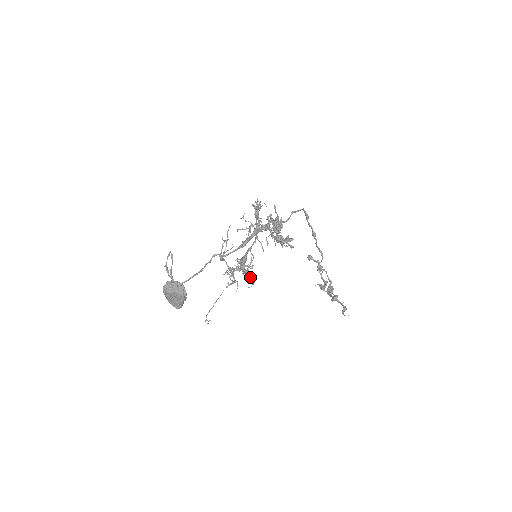
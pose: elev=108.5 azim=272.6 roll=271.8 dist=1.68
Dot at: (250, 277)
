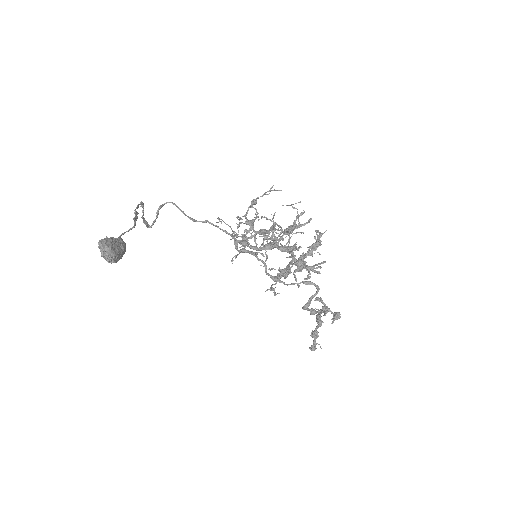
Dot at: occluded
